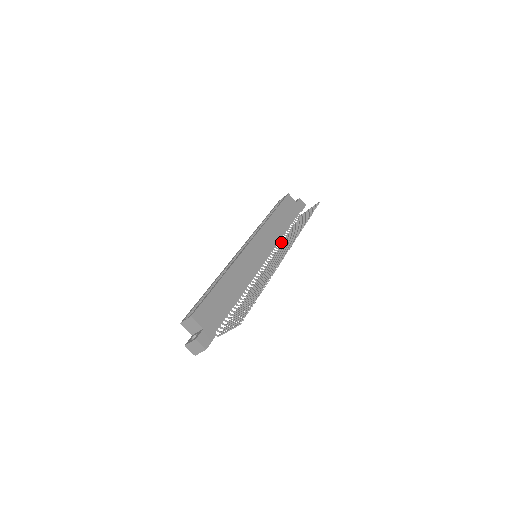
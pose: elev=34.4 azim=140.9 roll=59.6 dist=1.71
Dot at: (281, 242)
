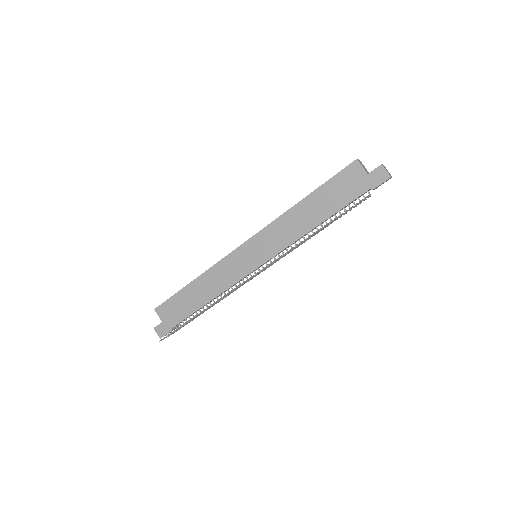
Dot at: occluded
